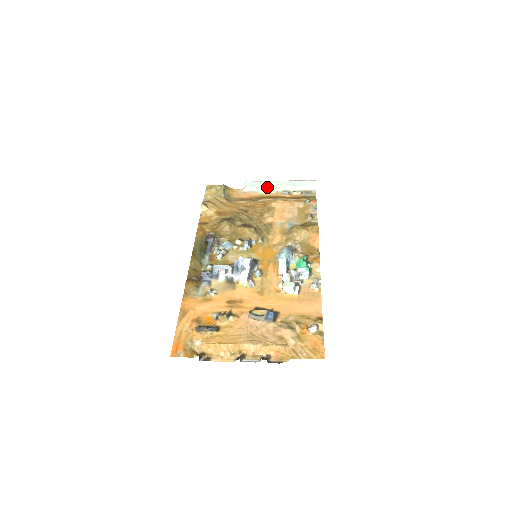
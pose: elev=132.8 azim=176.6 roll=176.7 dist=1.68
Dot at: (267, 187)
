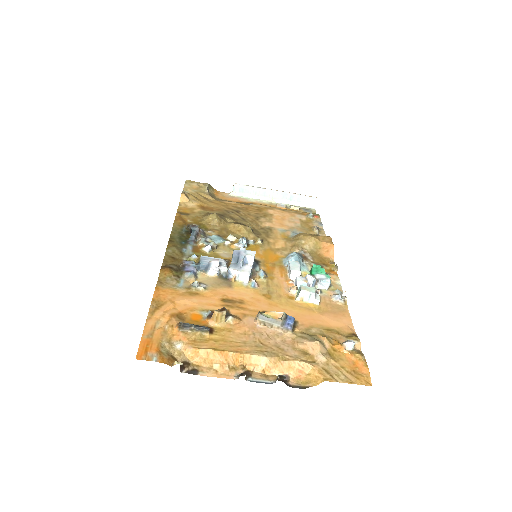
Dot at: (259, 196)
